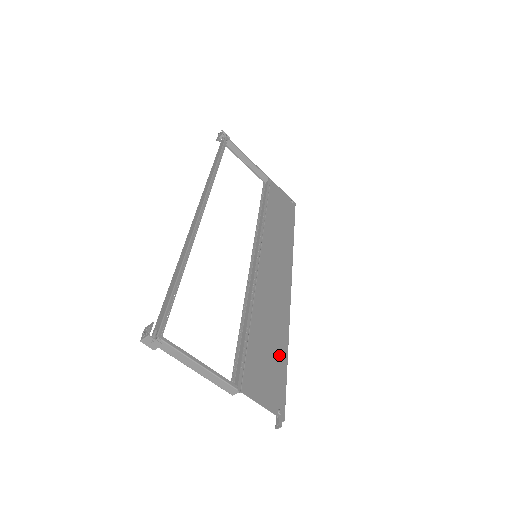
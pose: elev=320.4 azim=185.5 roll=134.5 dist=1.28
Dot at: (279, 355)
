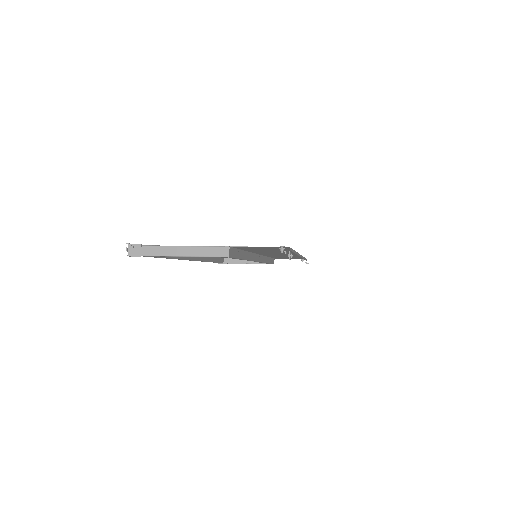
Dot at: occluded
